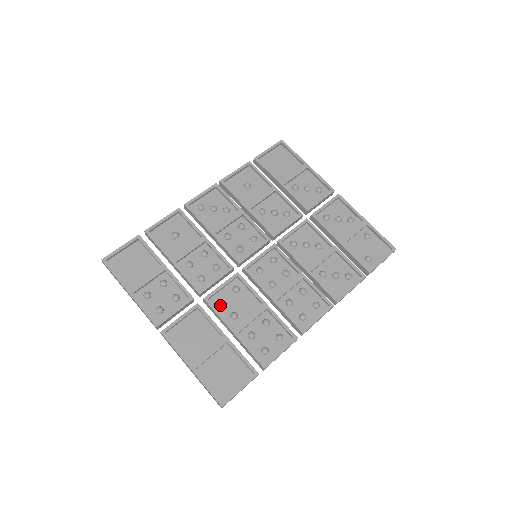
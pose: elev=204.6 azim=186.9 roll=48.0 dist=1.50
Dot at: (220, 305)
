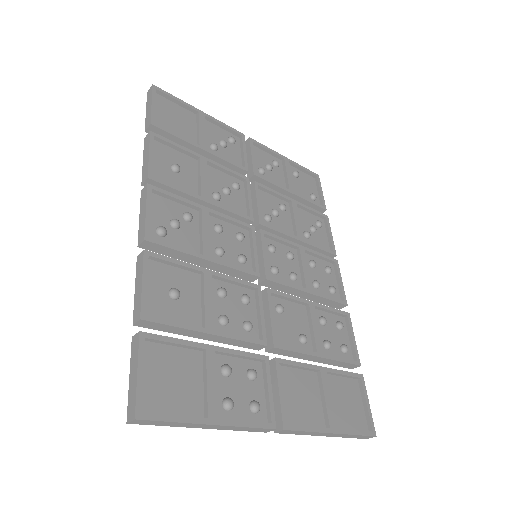
Dot at: (285, 340)
